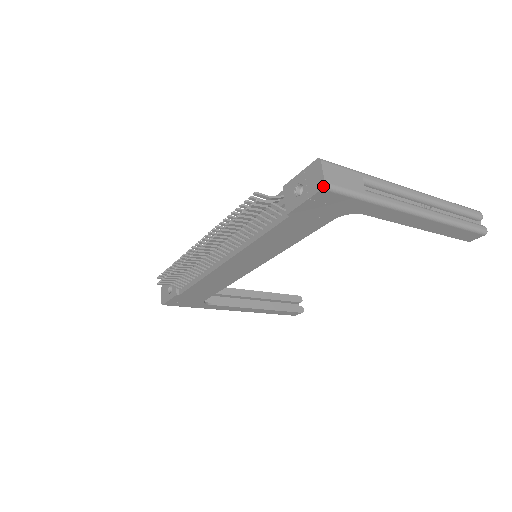
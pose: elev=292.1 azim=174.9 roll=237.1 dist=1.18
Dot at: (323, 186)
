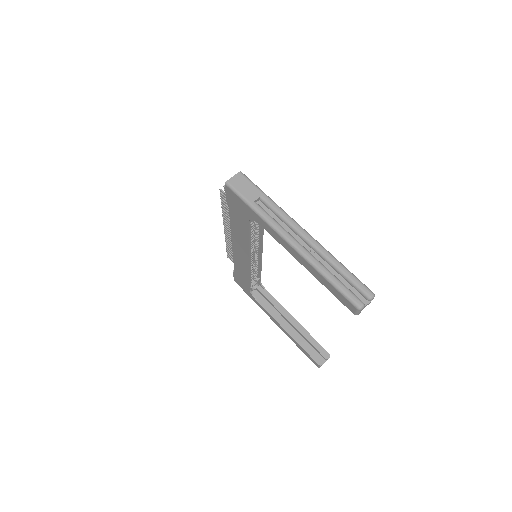
Dot at: (226, 182)
